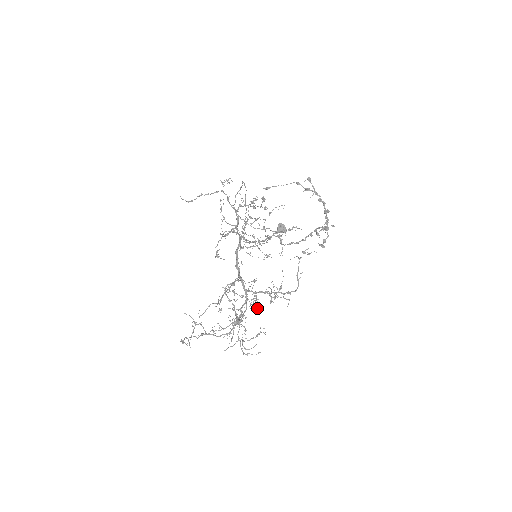
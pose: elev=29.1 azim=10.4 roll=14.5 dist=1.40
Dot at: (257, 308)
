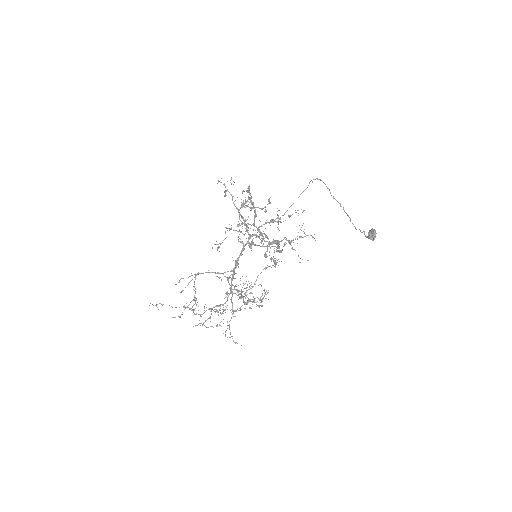
Dot at: (258, 306)
